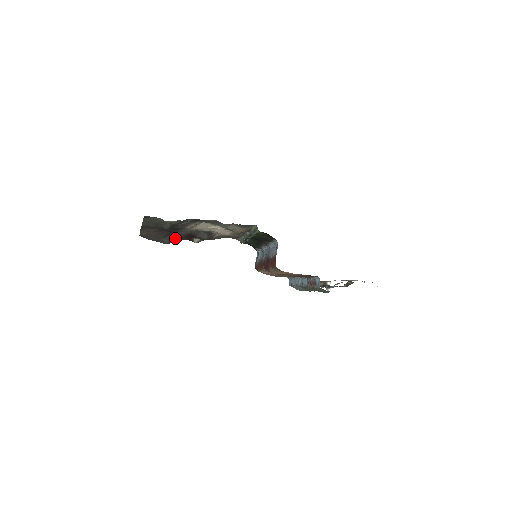
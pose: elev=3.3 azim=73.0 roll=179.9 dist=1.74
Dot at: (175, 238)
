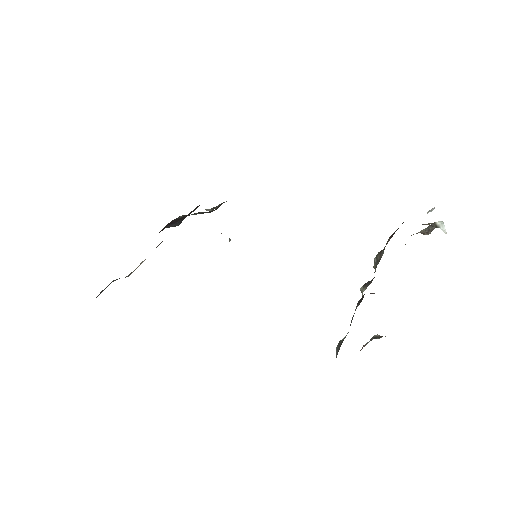
Dot at: (179, 221)
